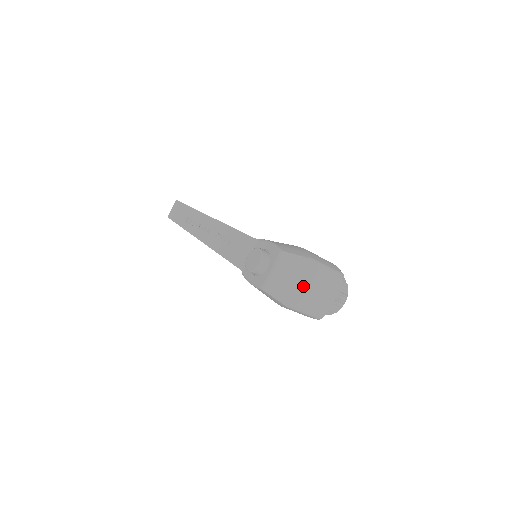
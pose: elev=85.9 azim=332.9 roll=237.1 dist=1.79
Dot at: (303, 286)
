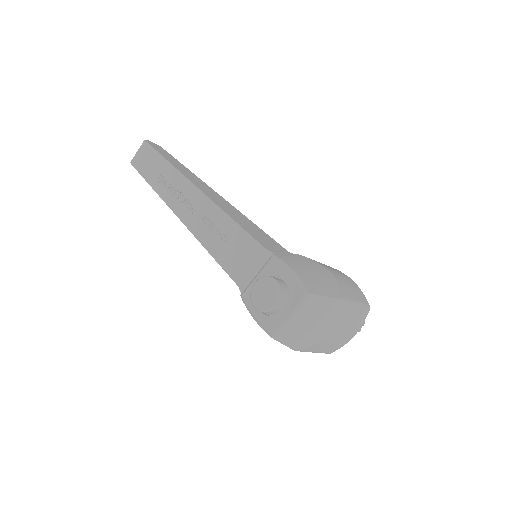
Dot at: (323, 331)
